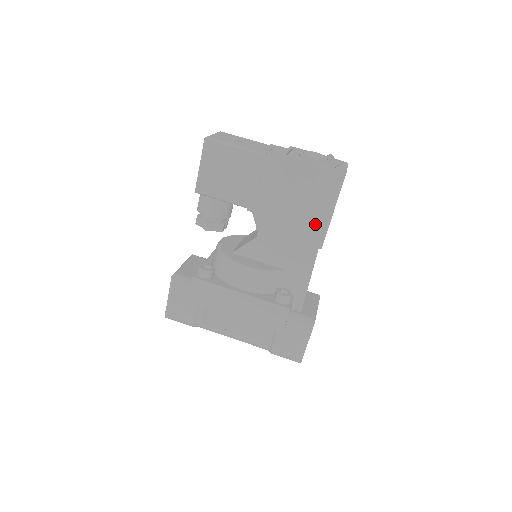
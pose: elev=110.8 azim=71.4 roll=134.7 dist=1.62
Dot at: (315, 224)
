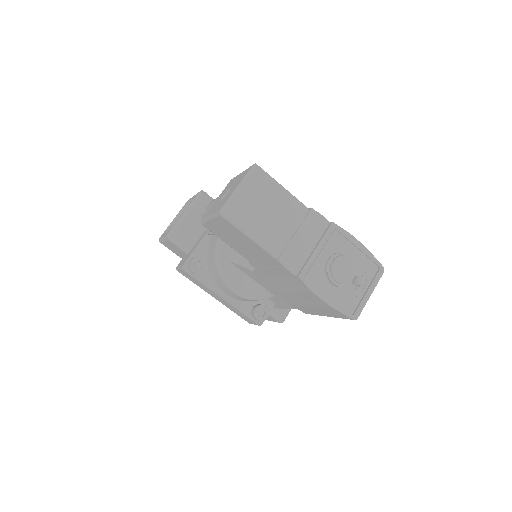
Dot at: (309, 310)
